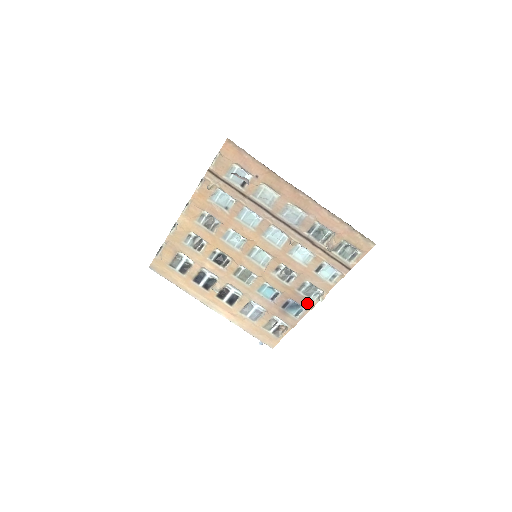
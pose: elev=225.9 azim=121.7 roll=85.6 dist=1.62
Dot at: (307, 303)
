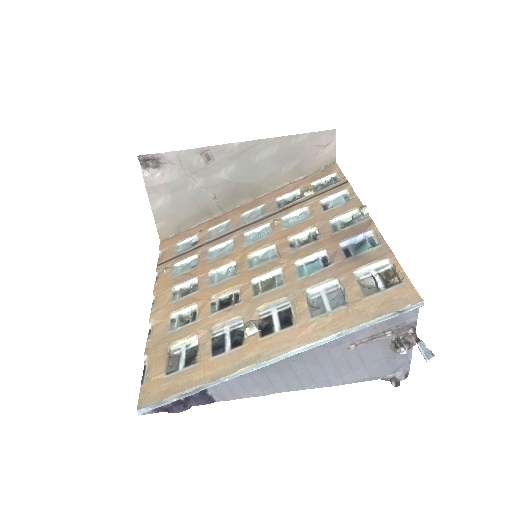
Dot at: (361, 227)
